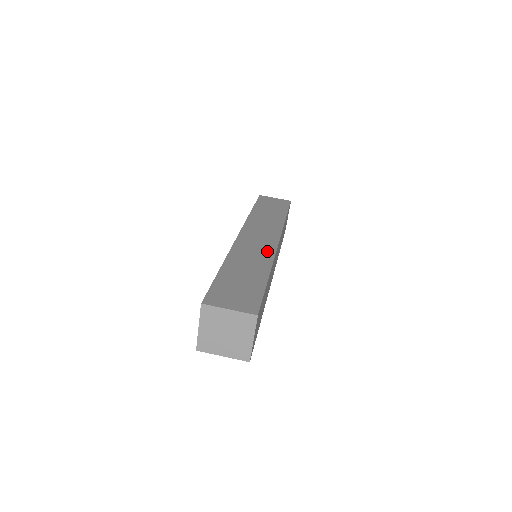
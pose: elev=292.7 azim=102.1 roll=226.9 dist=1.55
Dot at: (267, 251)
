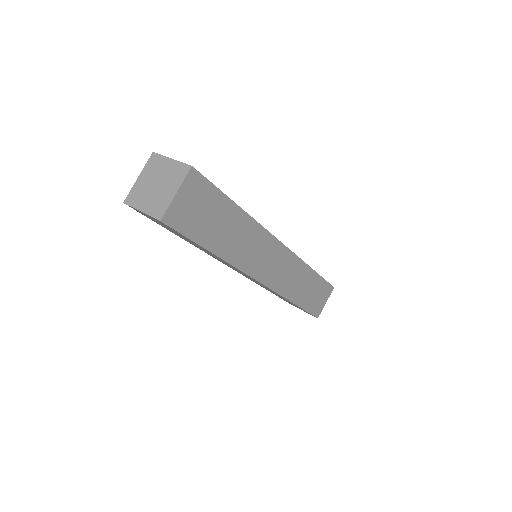
Dot at: occluded
